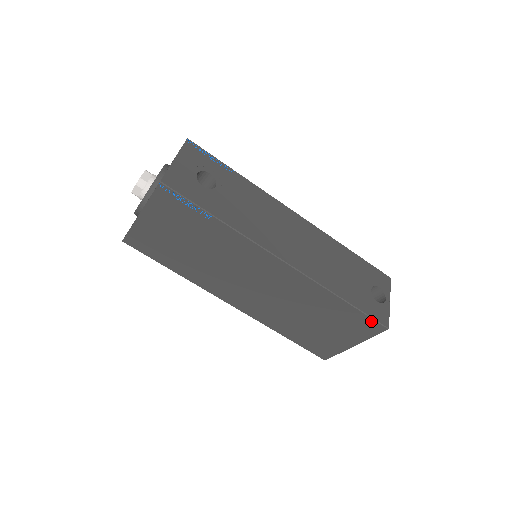
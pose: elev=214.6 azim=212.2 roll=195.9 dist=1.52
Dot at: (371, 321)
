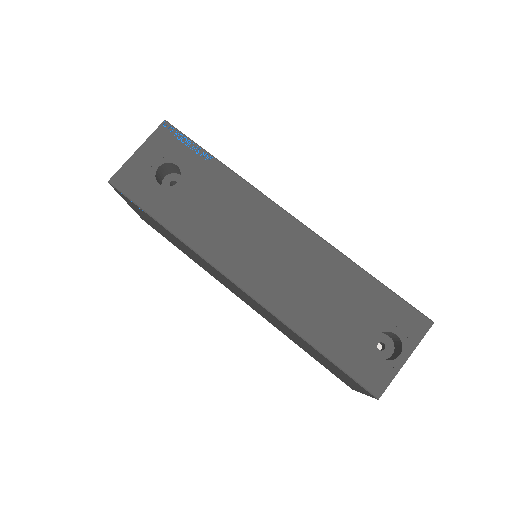
Dot at: (354, 381)
